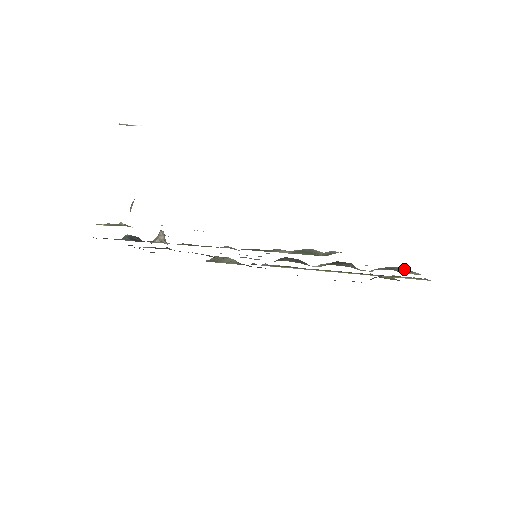
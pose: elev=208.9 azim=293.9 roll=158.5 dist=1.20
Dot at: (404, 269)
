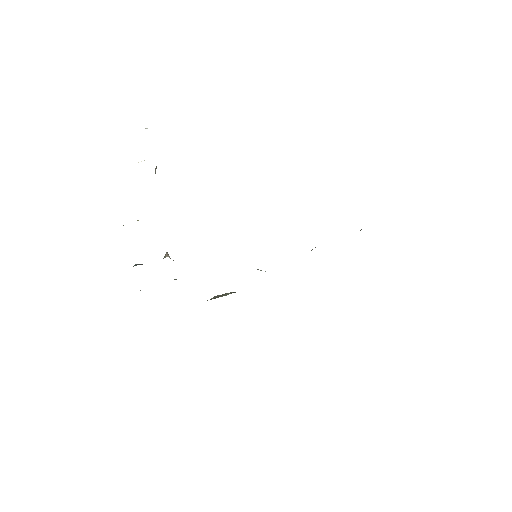
Dot at: occluded
